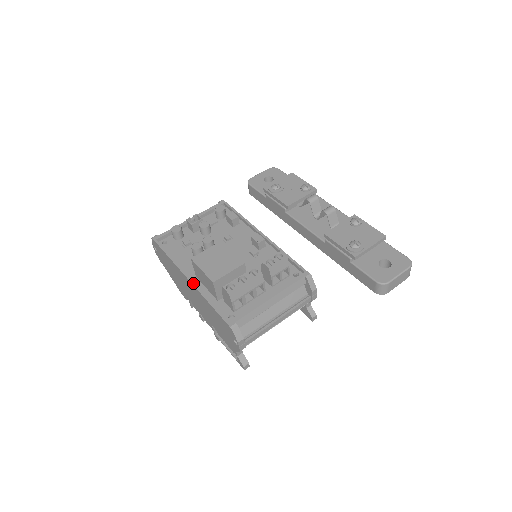
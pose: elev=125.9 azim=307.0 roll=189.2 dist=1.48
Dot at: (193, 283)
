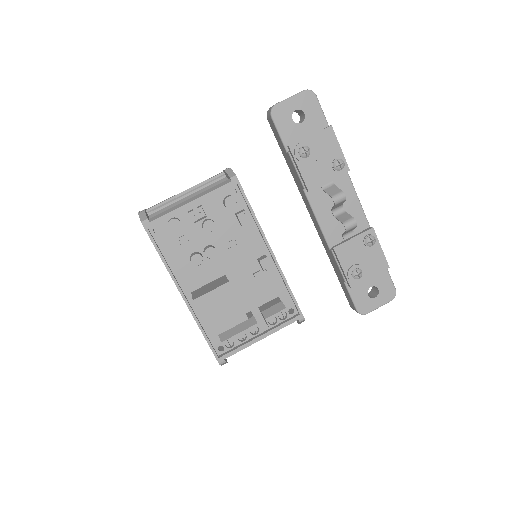
Dot at: (188, 306)
